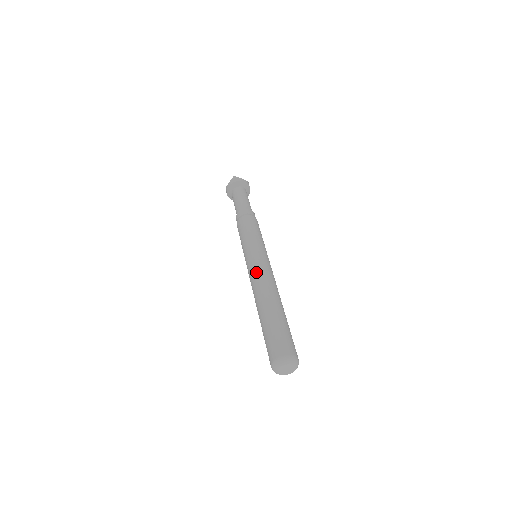
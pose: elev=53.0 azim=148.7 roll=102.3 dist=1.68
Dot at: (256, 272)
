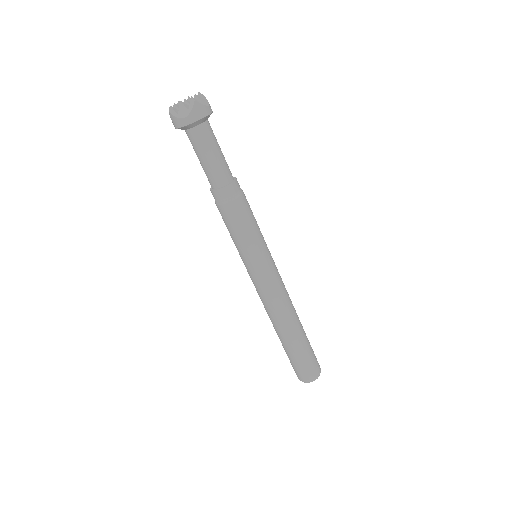
Dot at: (275, 294)
